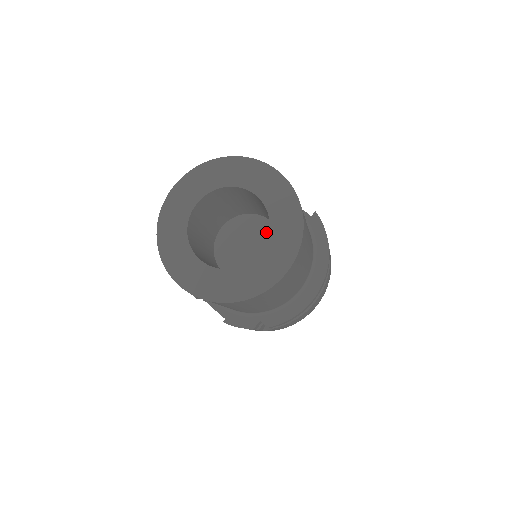
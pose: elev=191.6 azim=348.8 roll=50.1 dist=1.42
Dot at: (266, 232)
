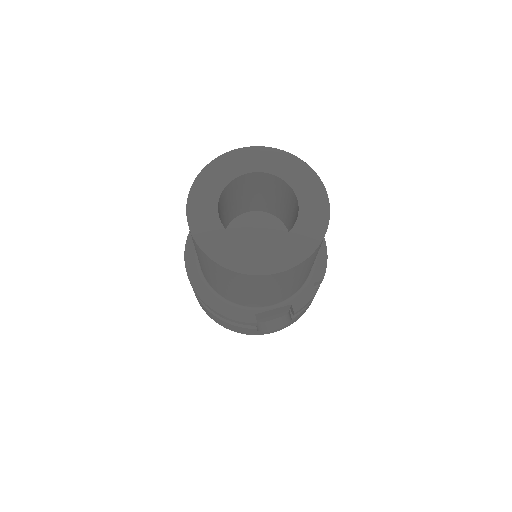
Dot at: (255, 220)
